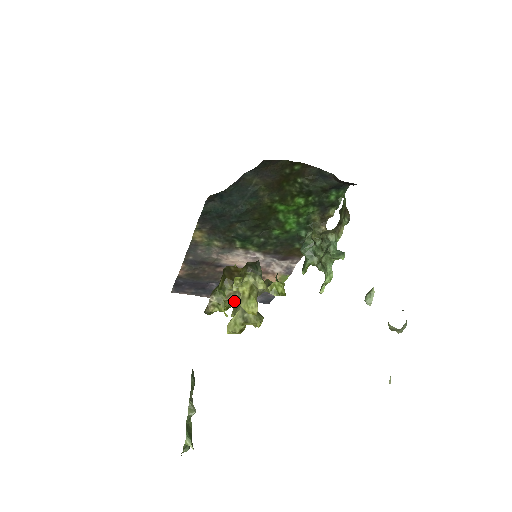
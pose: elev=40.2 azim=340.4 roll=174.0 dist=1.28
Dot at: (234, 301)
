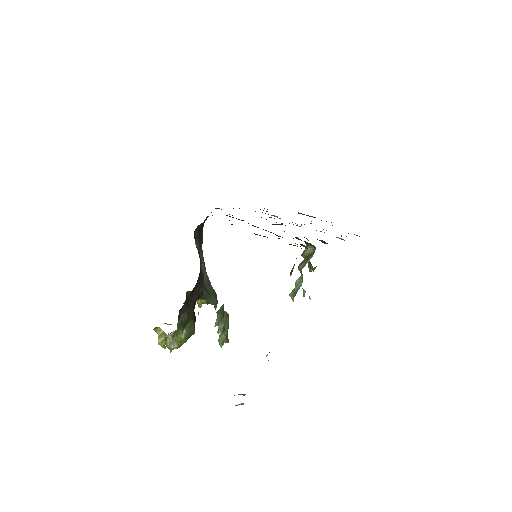
Dot at: occluded
